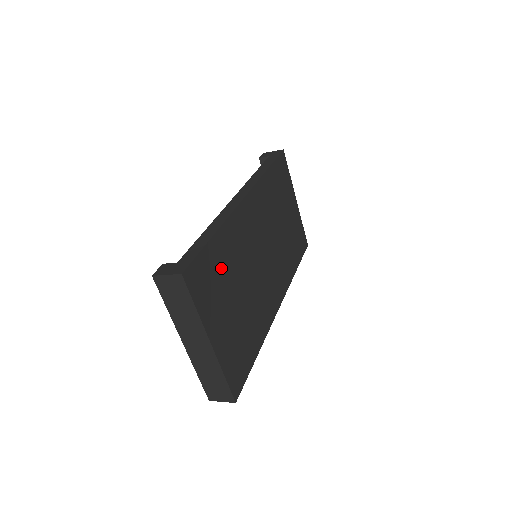
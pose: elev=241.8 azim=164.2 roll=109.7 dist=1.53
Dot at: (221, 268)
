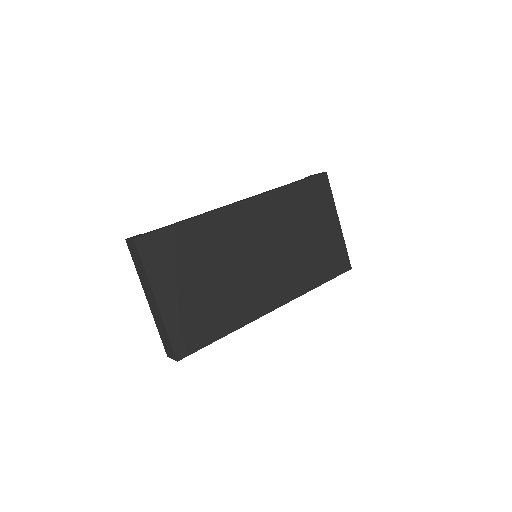
Dot at: (189, 248)
